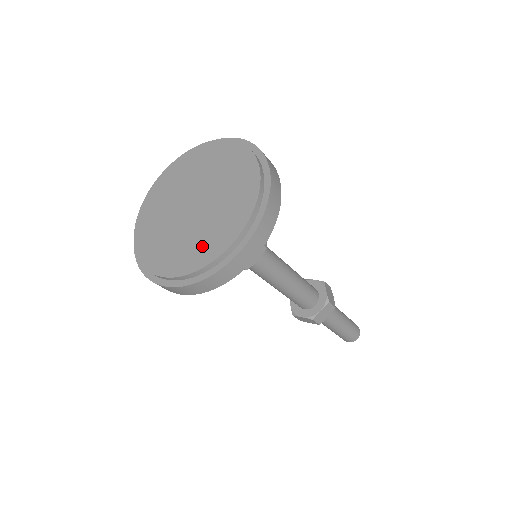
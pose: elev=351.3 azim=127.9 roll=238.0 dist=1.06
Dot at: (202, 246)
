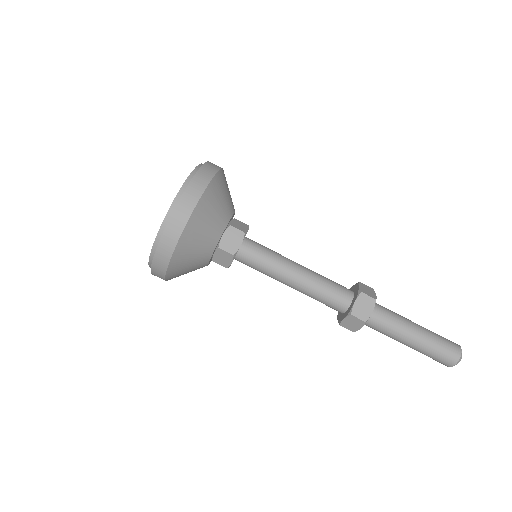
Dot at: occluded
